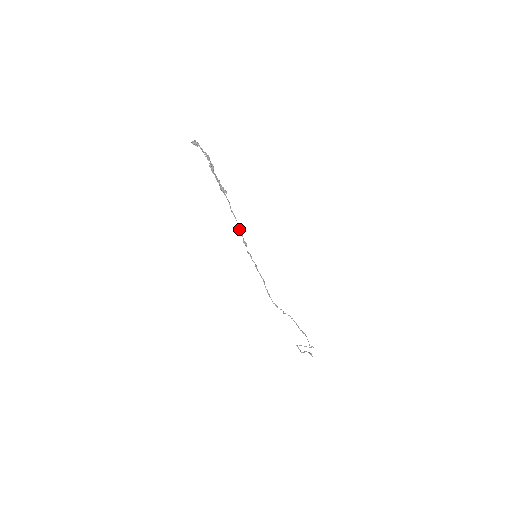
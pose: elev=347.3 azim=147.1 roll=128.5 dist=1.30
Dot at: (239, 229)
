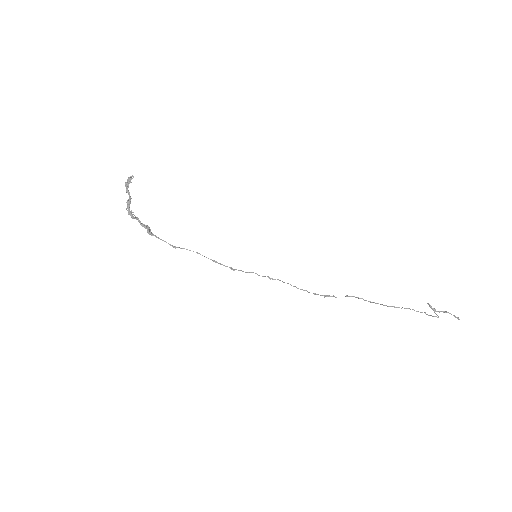
Dot at: (197, 252)
